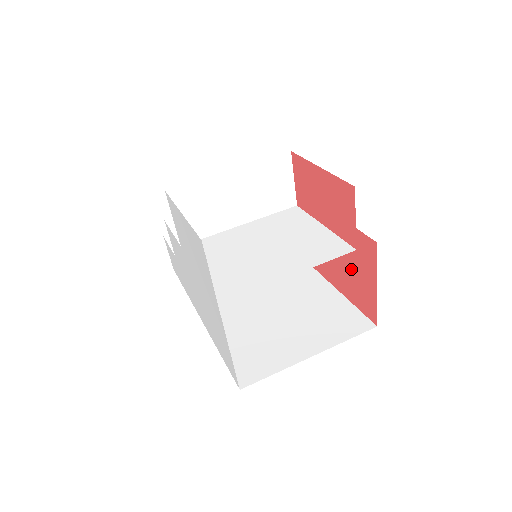
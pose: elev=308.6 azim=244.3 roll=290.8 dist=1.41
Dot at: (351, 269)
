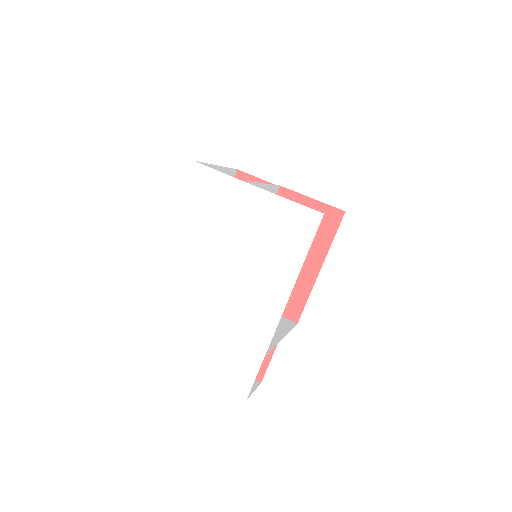
Dot at: occluded
